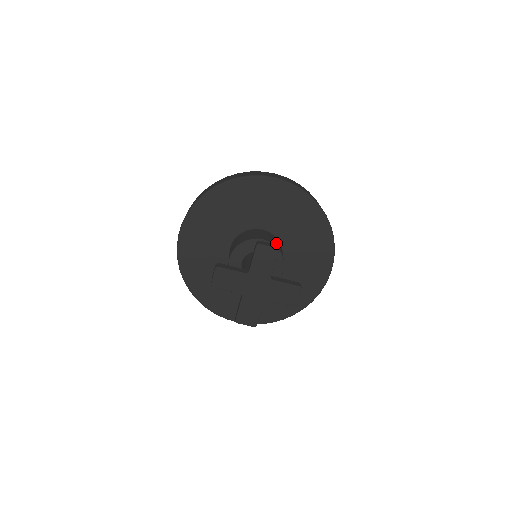
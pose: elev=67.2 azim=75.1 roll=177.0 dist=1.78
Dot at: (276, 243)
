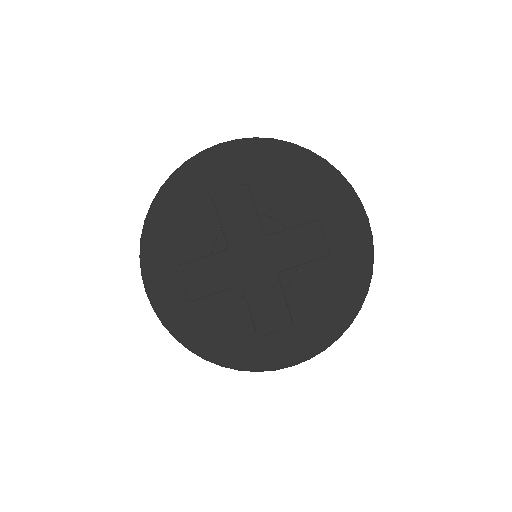
Dot at: occluded
